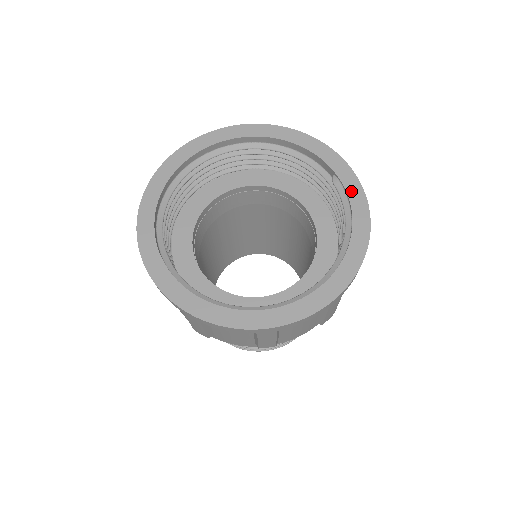
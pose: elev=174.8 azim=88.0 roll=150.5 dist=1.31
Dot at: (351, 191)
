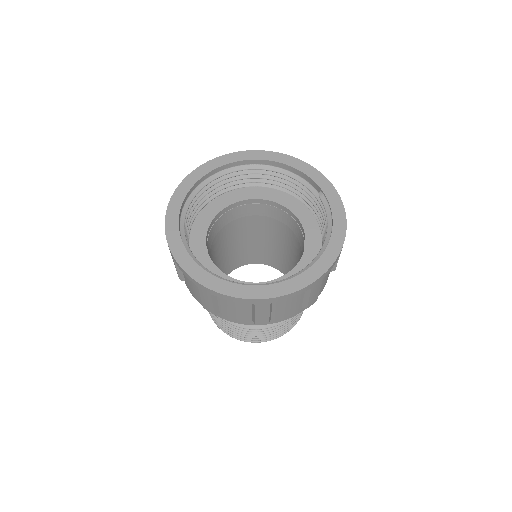
Dot at: (333, 203)
